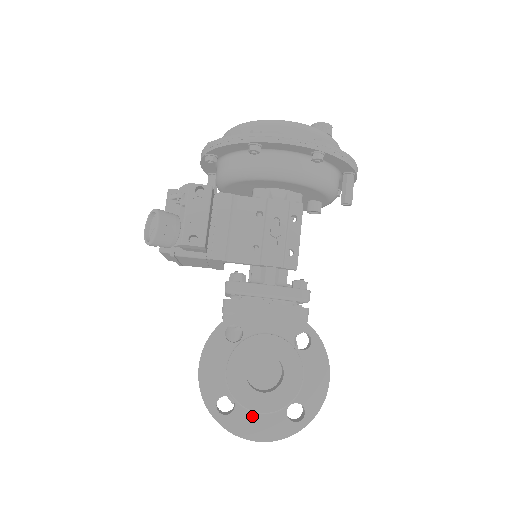
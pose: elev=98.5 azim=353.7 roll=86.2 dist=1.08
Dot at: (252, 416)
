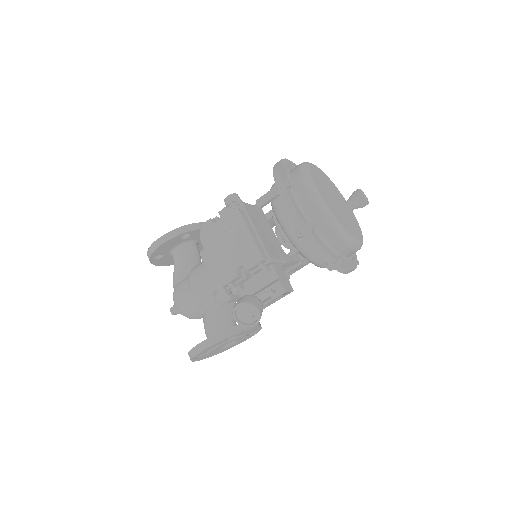
Dot at: occluded
